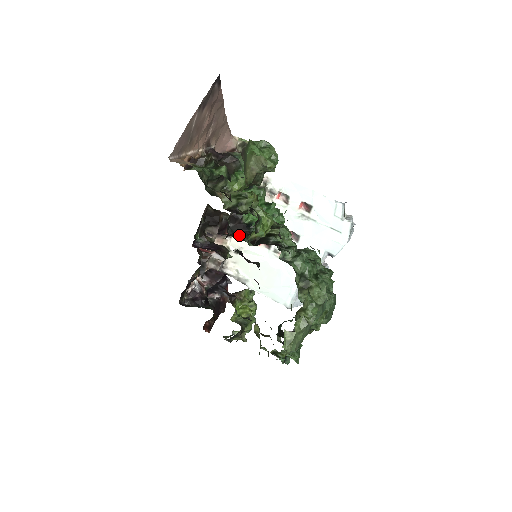
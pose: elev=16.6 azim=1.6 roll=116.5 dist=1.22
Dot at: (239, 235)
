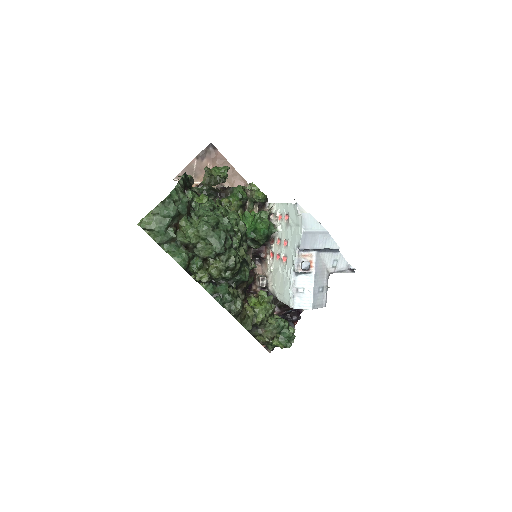
Dot at: occluded
